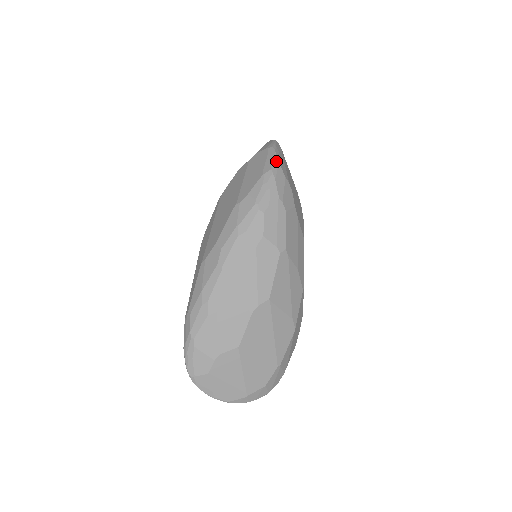
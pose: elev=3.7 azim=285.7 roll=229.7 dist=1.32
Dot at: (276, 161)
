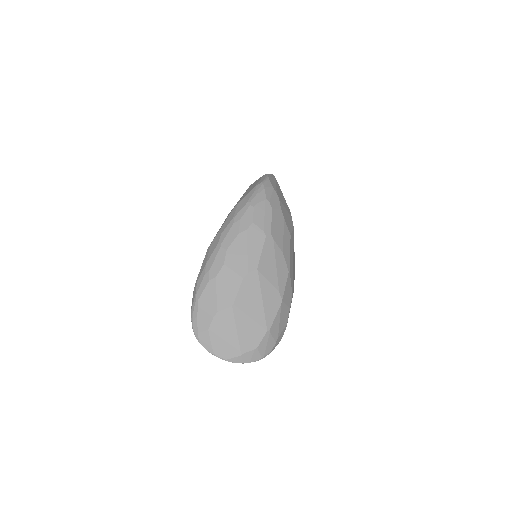
Dot at: (267, 179)
